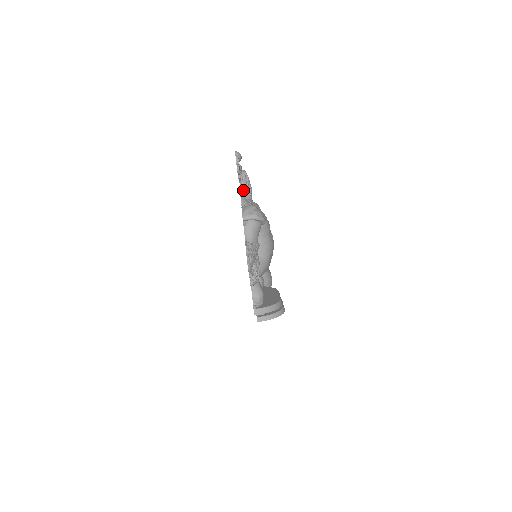
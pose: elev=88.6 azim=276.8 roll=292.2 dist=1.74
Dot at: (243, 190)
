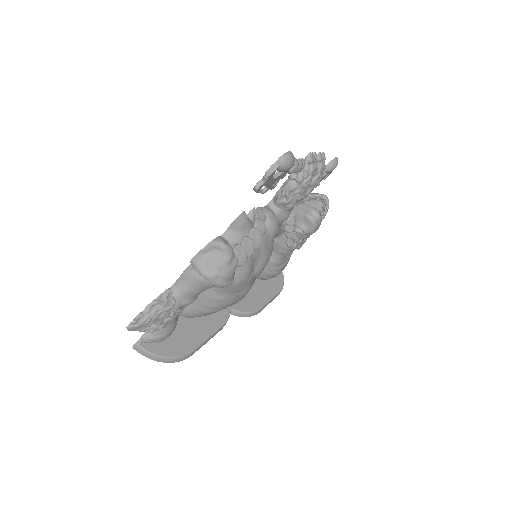
Dot at: (281, 193)
